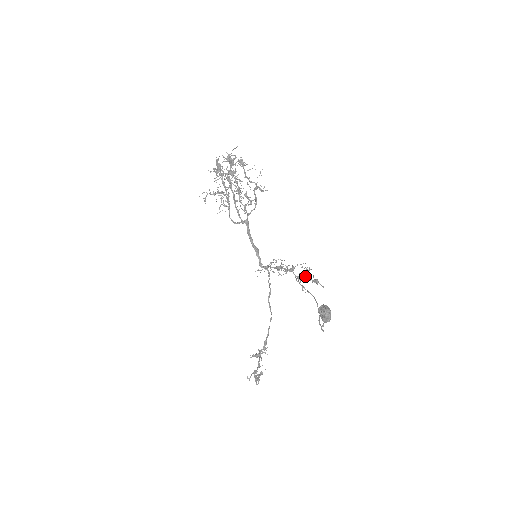
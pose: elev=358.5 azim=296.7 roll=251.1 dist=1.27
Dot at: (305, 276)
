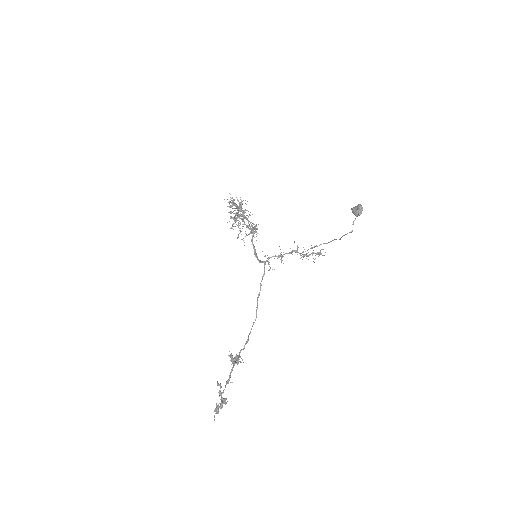
Dot at: (307, 256)
